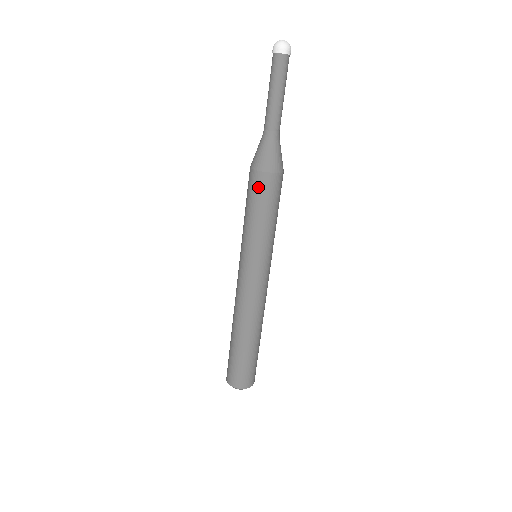
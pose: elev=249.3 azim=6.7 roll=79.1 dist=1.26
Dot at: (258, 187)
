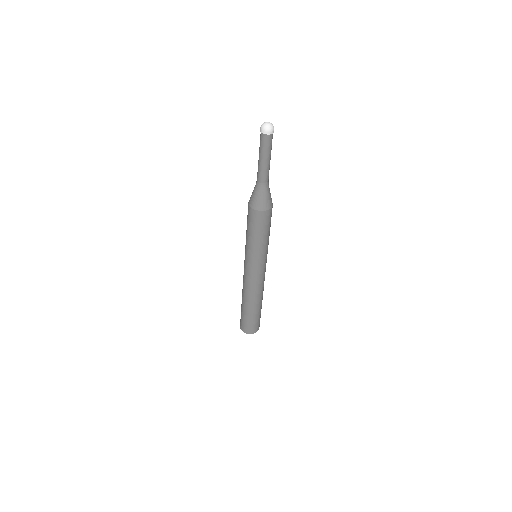
Dot at: (255, 220)
